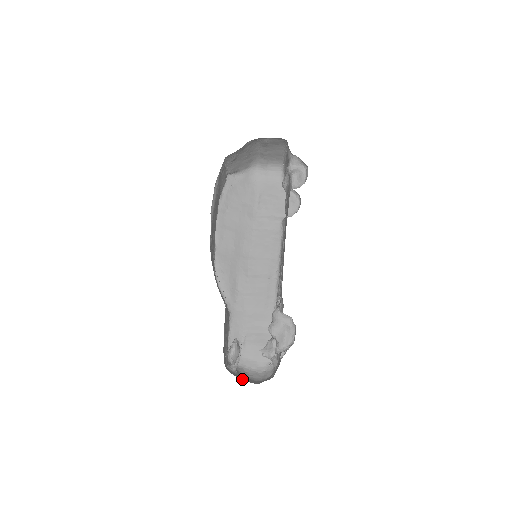
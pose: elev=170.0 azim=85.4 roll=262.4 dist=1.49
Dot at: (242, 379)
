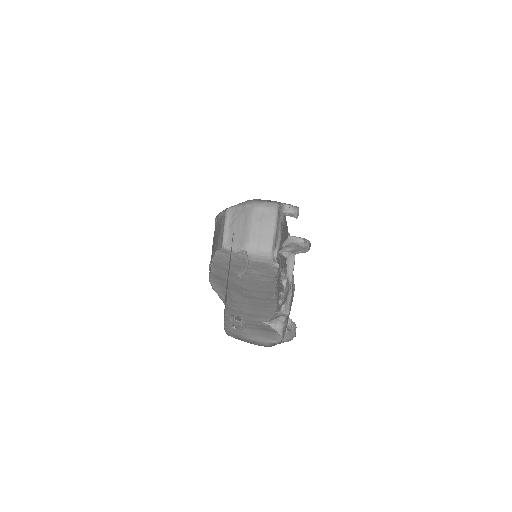
Dot at: occluded
